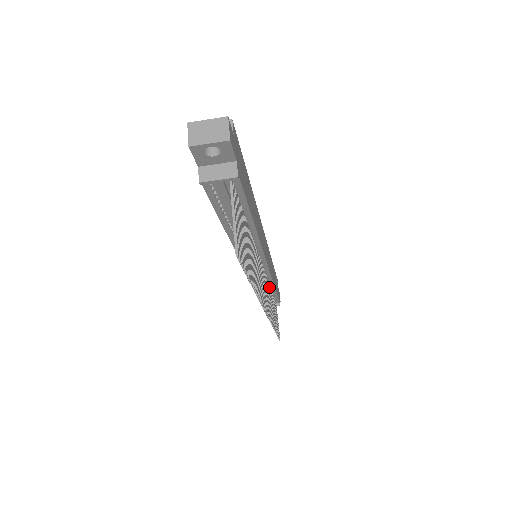
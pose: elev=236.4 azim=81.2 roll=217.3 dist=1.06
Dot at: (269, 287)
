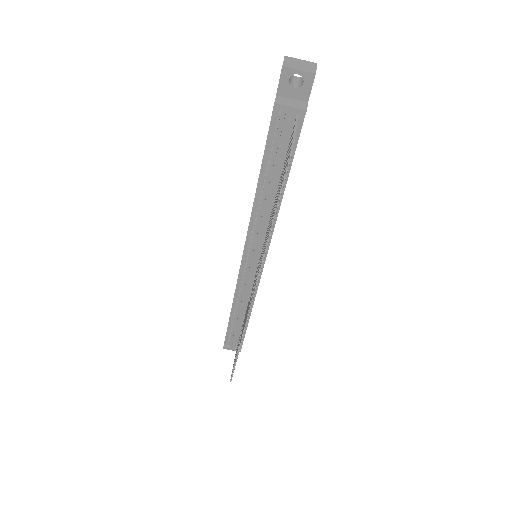
Dot at: occluded
